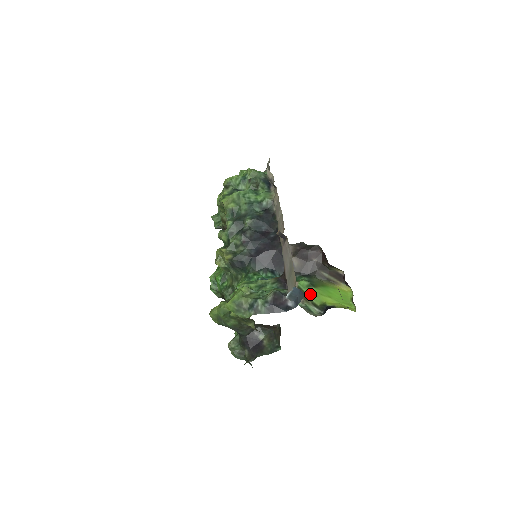
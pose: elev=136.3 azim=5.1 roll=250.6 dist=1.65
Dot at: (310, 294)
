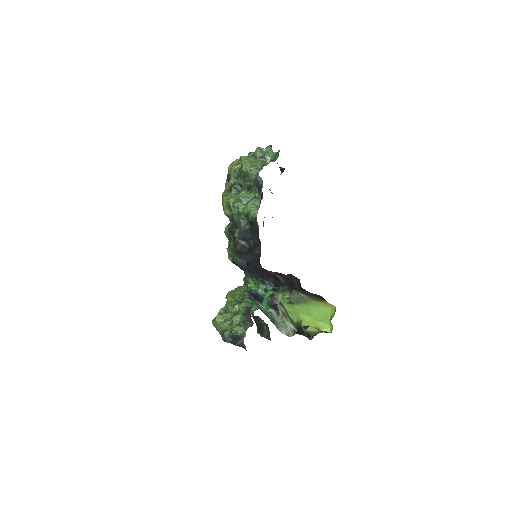
Dot at: (289, 311)
